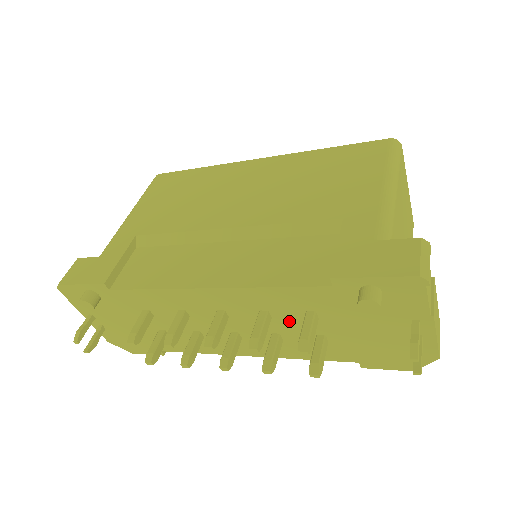
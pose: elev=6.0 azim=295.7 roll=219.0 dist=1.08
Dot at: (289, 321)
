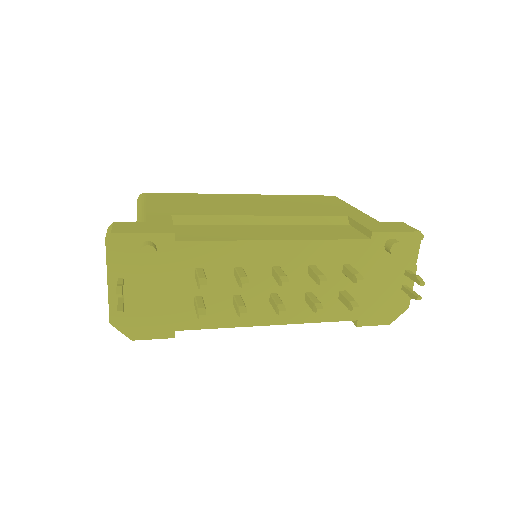
Dot at: (326, 276)
